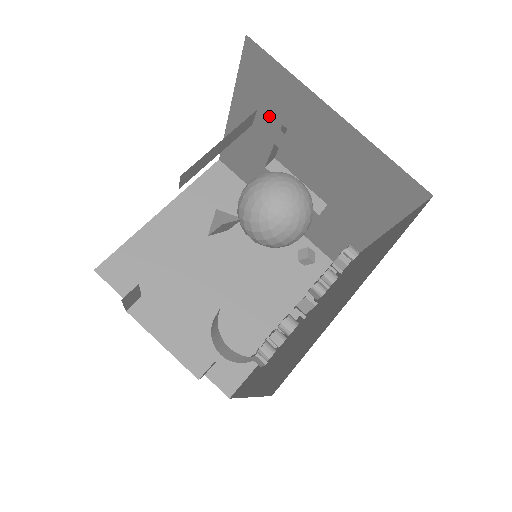
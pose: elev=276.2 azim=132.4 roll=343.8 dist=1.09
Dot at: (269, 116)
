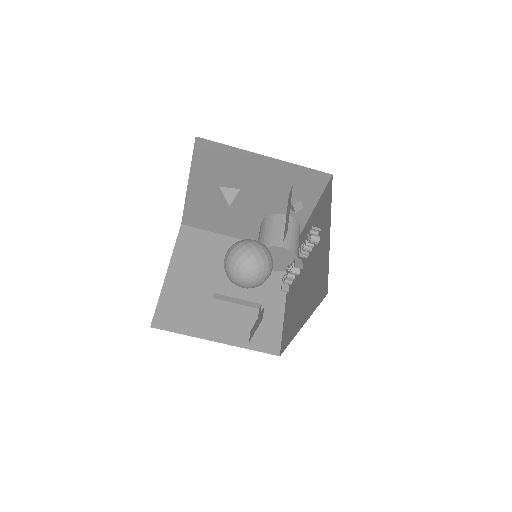
Dot at: occluded
